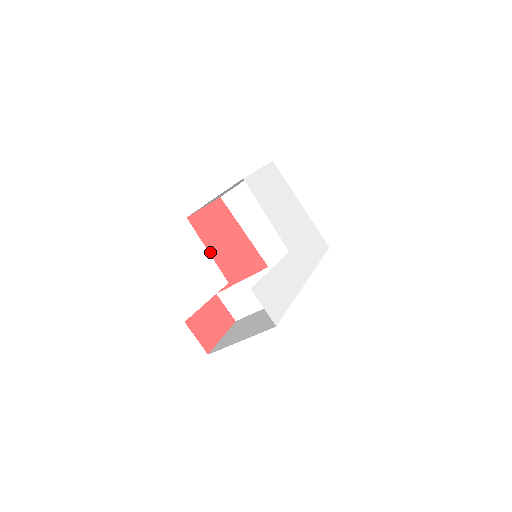
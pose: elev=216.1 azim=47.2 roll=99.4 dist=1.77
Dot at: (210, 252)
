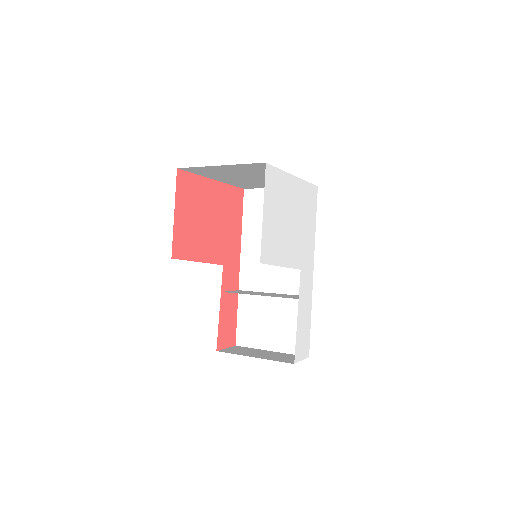
Dot at: (201, 260)
